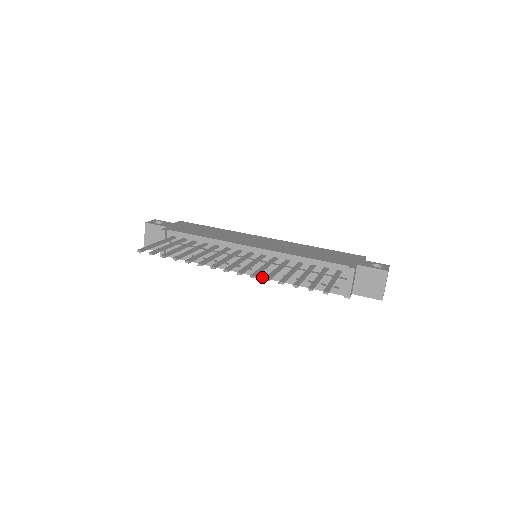
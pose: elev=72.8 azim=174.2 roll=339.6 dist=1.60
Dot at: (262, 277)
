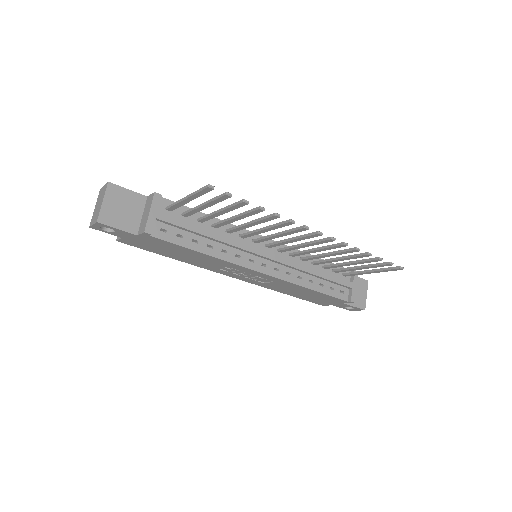
Dot at: (276, 277)
